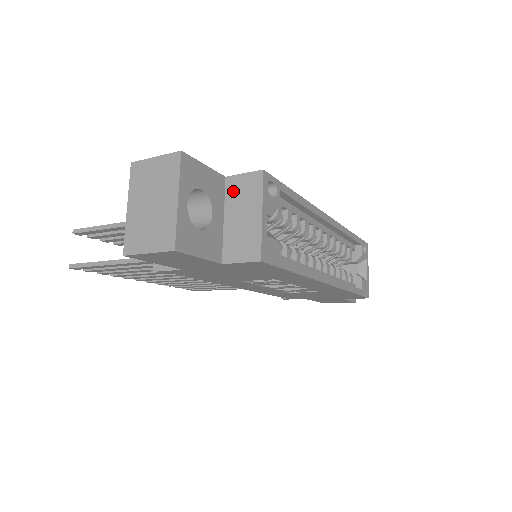
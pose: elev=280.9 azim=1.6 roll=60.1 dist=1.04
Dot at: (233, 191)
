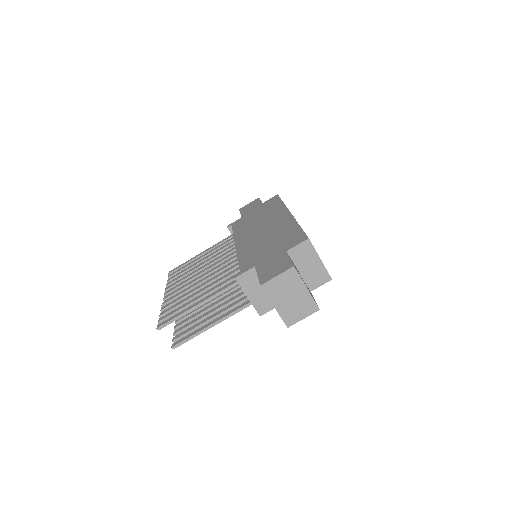
Dot at: (296, 256)
